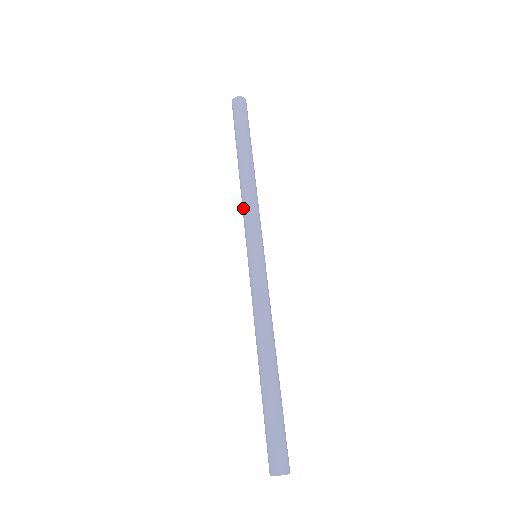
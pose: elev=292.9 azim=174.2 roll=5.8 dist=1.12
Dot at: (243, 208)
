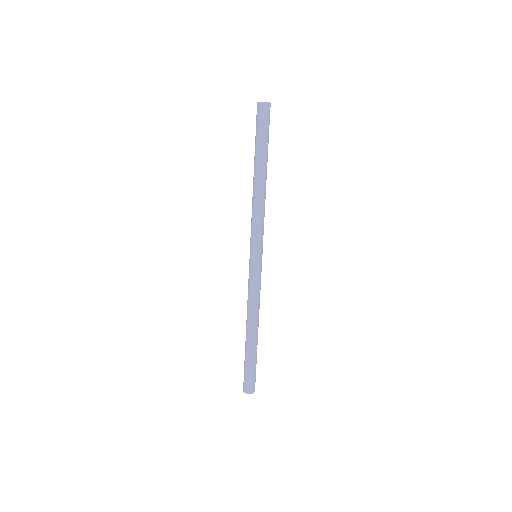
Dot at: occluded
